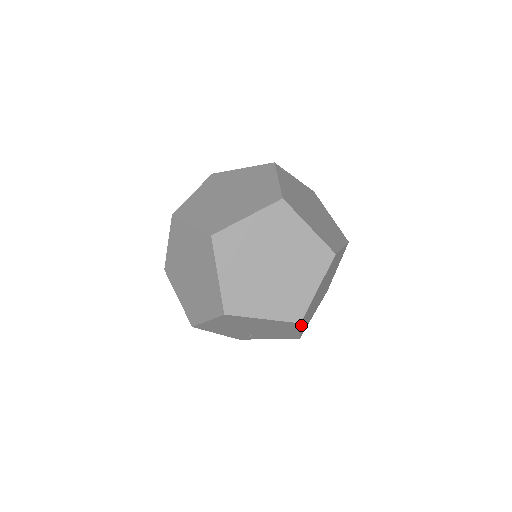
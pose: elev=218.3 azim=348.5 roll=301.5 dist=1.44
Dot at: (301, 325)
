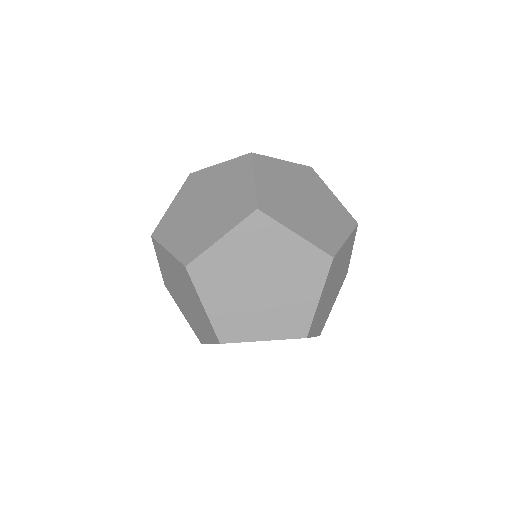
Dot at: occluded
